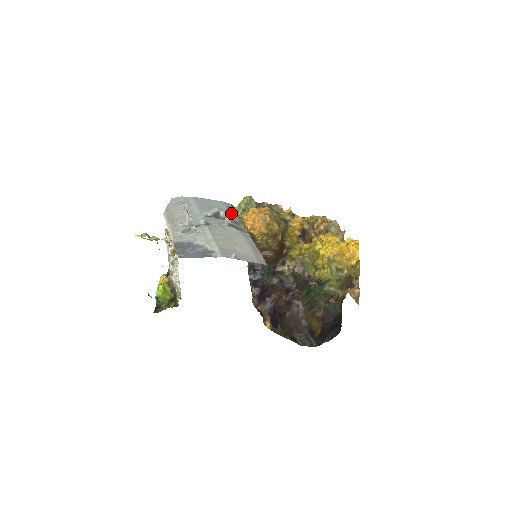
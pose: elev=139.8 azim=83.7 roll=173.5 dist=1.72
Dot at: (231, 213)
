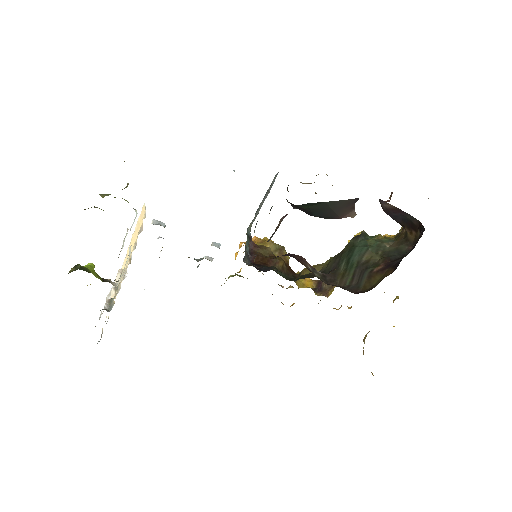
Dot at: occluded
